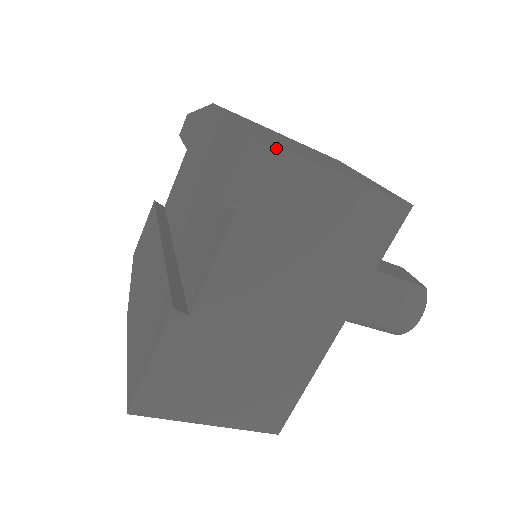
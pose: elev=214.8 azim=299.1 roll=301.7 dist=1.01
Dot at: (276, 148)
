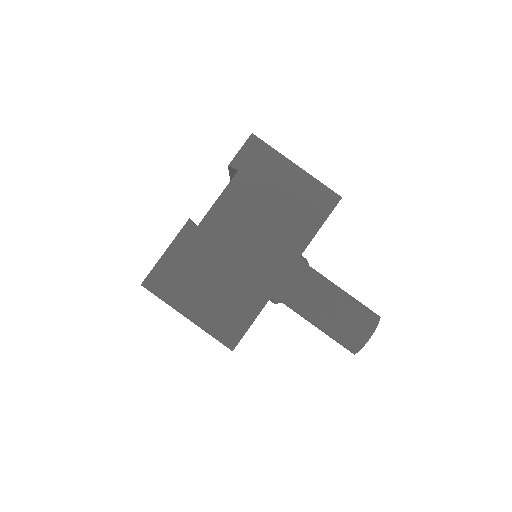
Dot at: (264, 144)
